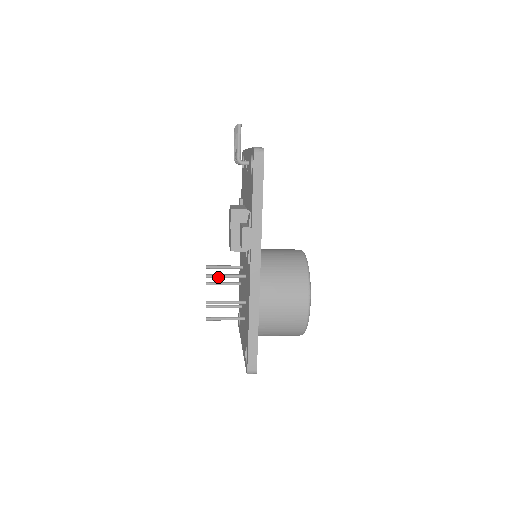
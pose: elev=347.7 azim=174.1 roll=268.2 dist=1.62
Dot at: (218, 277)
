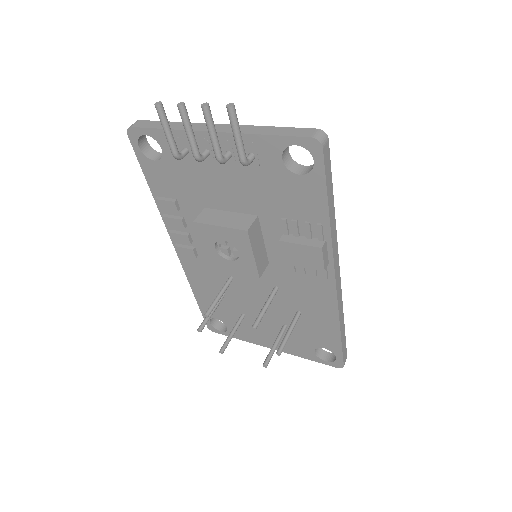
Dot at: (262, 317)
